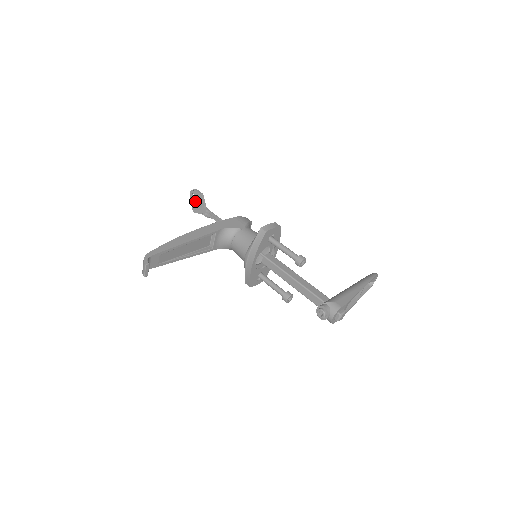
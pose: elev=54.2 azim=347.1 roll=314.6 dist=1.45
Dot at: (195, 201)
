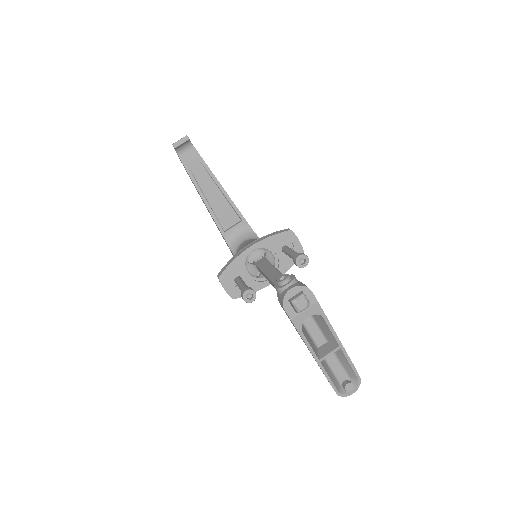
Dot at: occluded
